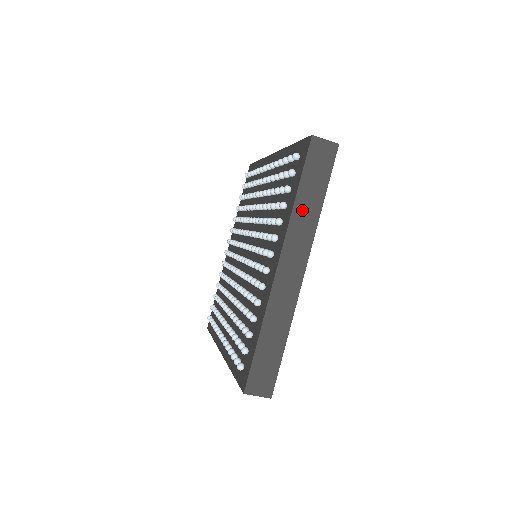
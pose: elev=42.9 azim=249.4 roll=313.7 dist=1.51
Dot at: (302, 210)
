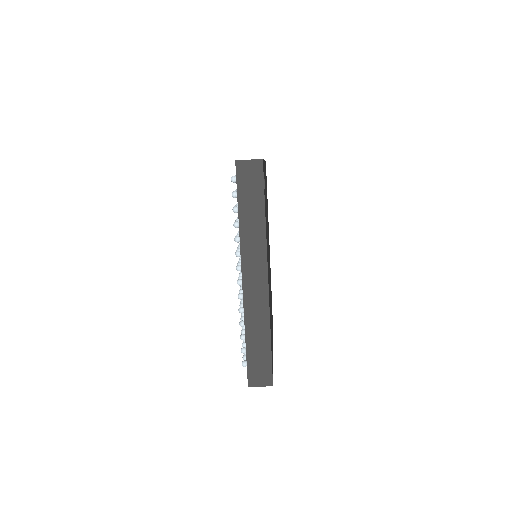
Dot at: (248, 227)
